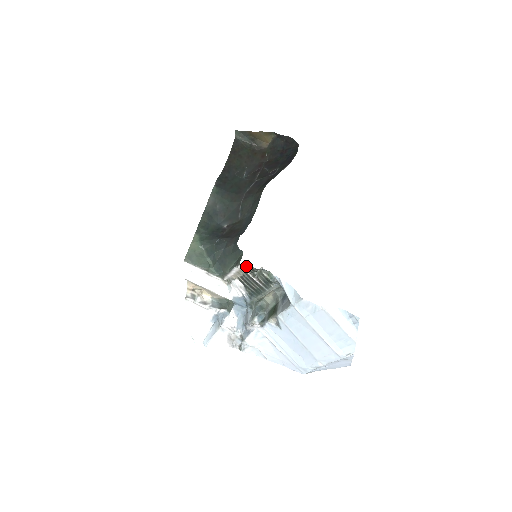
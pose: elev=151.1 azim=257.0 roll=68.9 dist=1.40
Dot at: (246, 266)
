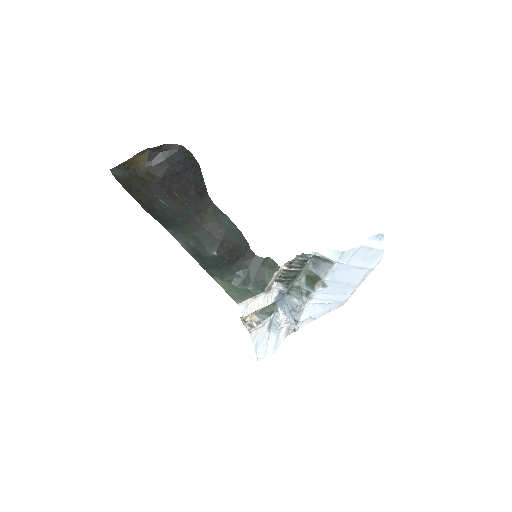
Dot at: (285, 265)
